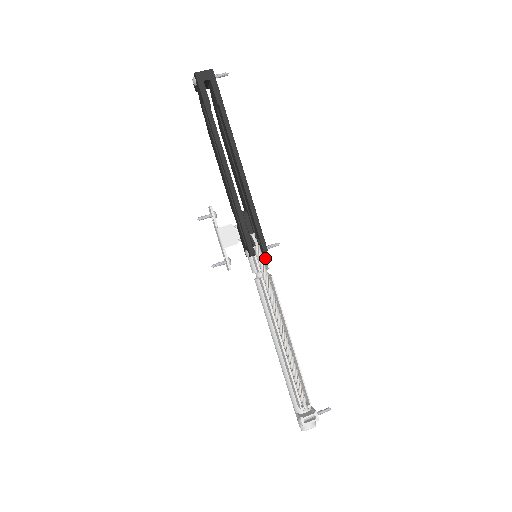
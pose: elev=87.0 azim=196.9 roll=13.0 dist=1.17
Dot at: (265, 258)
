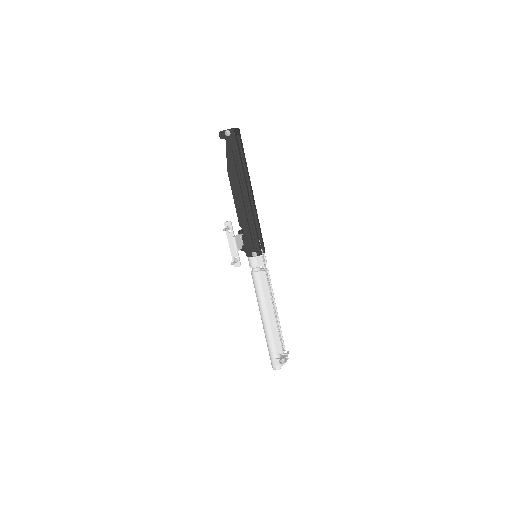
Dot at: (265, 257)
